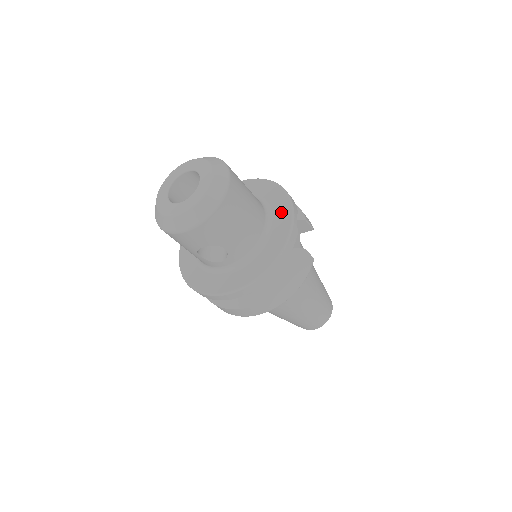
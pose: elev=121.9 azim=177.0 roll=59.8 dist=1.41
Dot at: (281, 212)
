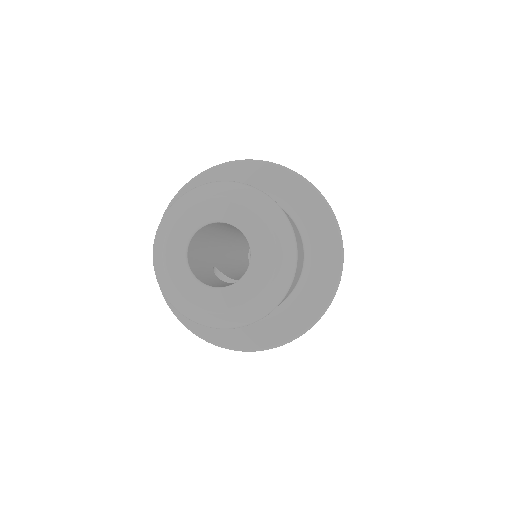
Dot at: (325, 260)
